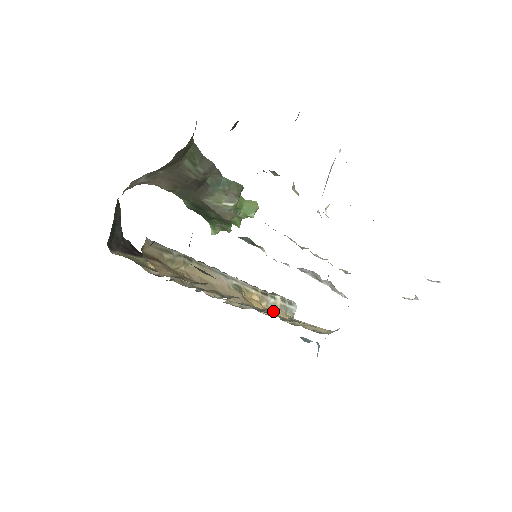
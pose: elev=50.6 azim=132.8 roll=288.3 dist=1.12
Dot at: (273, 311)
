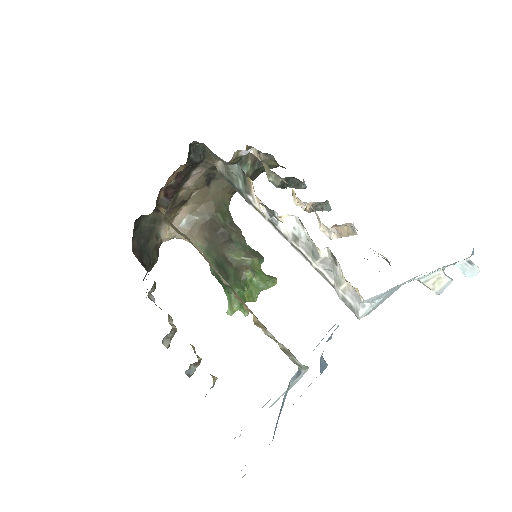
Dot at: occluded
